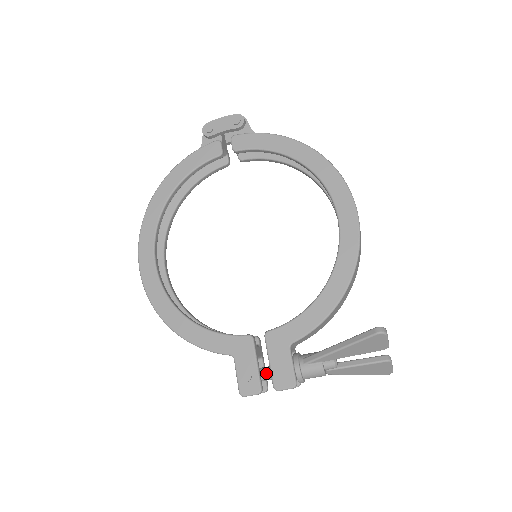
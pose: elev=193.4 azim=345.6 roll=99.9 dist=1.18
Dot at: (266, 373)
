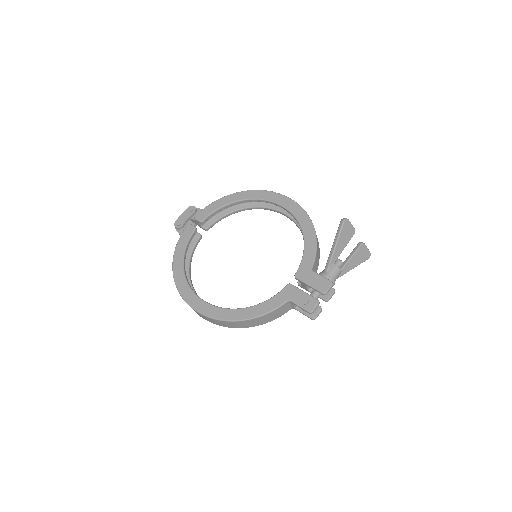
Dot at: (313, 295)
